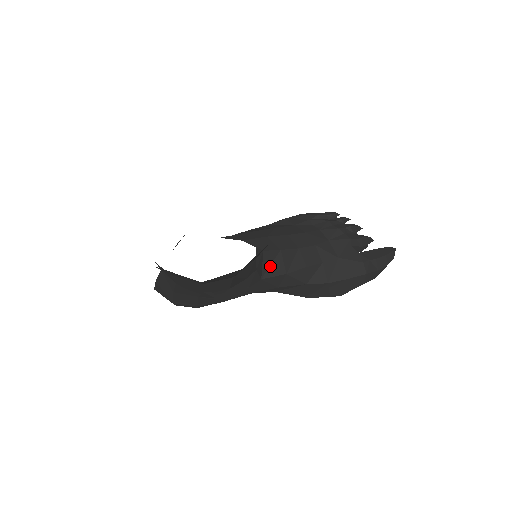
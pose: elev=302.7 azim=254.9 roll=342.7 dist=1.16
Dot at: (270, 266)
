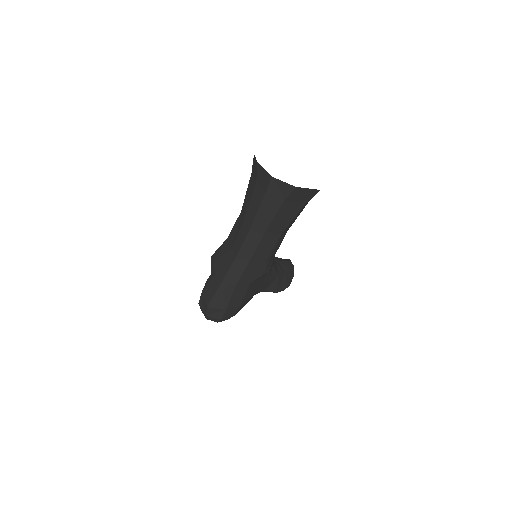
Dot at: occluded
